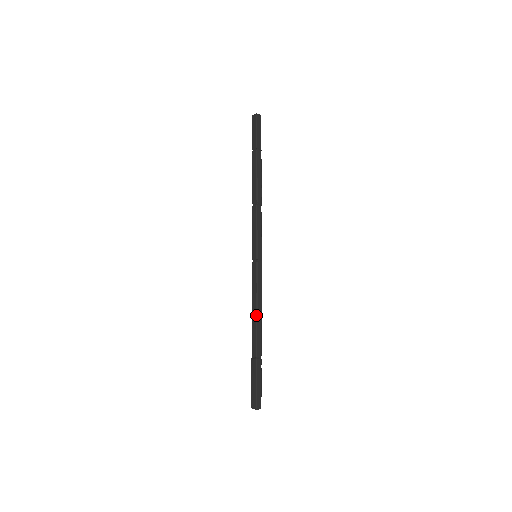
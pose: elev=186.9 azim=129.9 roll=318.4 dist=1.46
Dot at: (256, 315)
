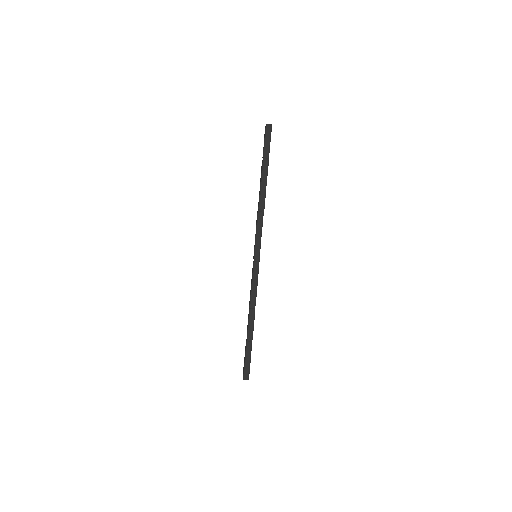
Dot at: (249, 306)
